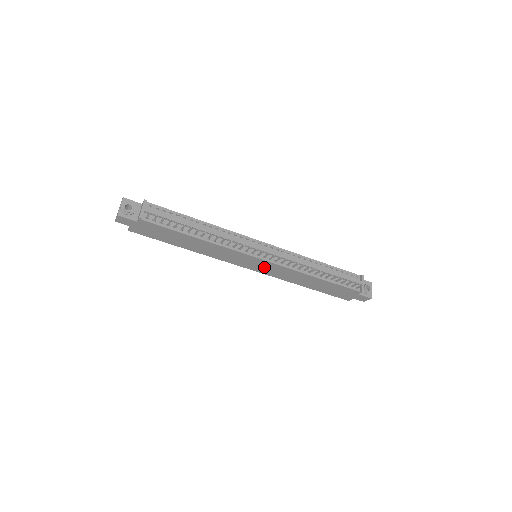
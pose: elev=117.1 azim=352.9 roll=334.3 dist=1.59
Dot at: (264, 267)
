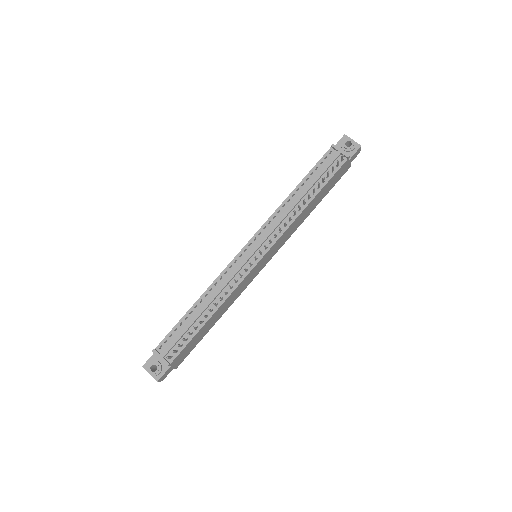
Dot at: (271, 253)
